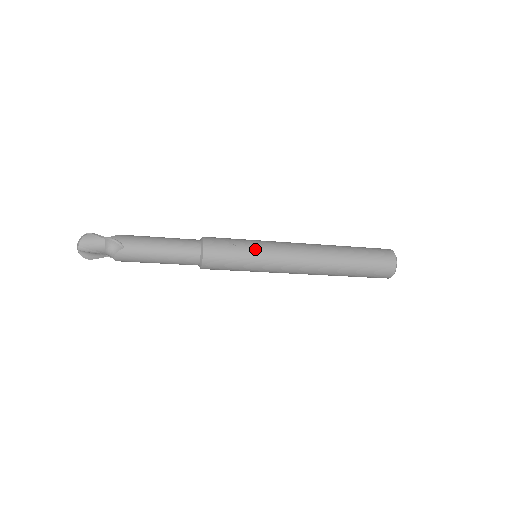
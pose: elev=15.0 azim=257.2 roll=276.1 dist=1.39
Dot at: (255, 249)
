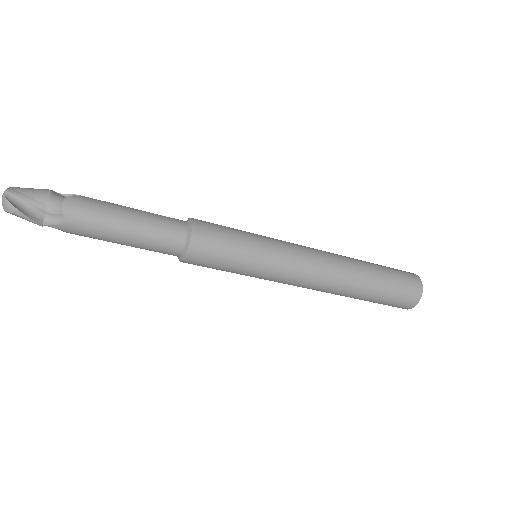
Dot at: occluded
